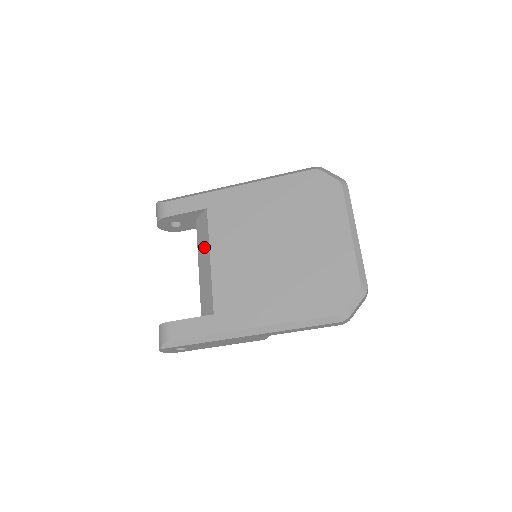
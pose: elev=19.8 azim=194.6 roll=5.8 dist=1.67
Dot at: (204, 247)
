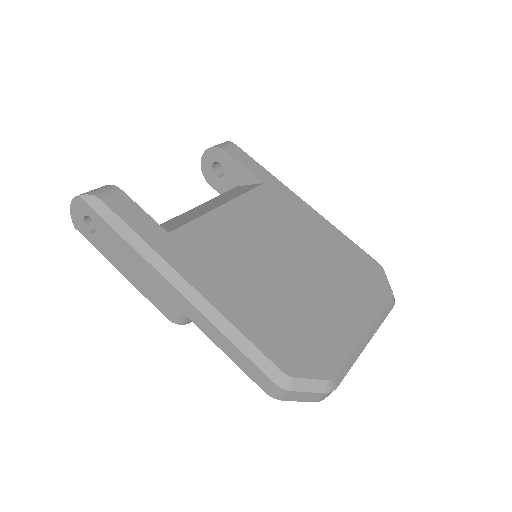
Dot at: (225, 198)
